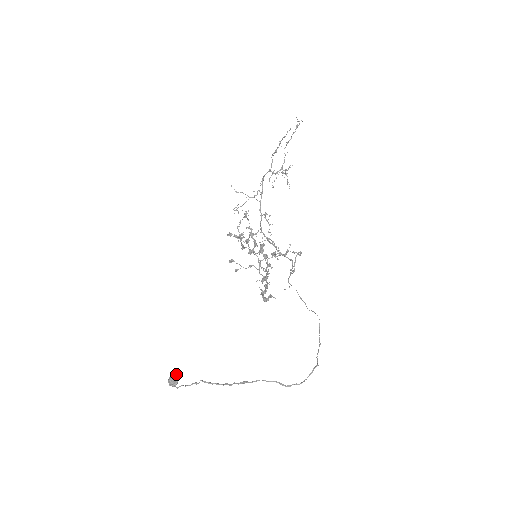
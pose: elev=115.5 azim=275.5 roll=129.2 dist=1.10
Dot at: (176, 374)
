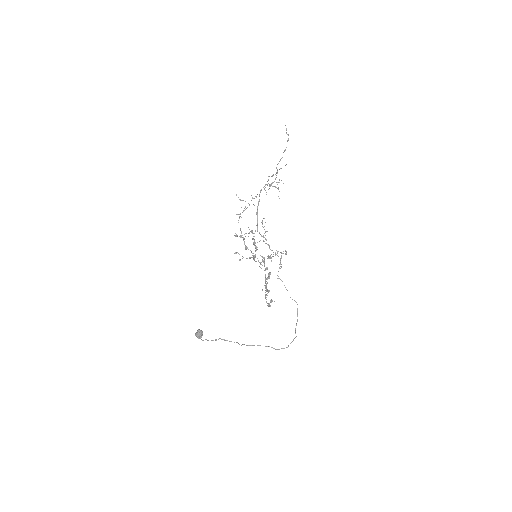
Dot at: (201, 332)
